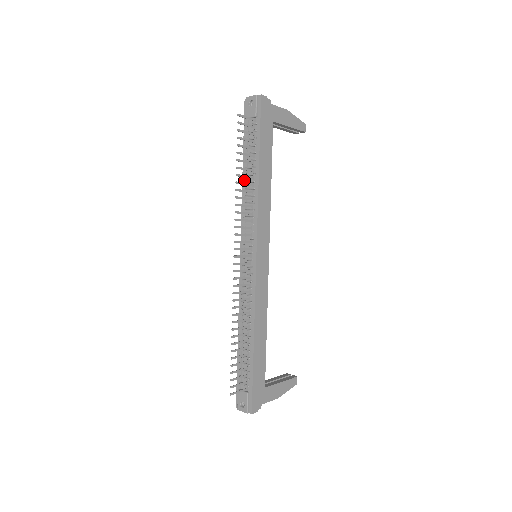
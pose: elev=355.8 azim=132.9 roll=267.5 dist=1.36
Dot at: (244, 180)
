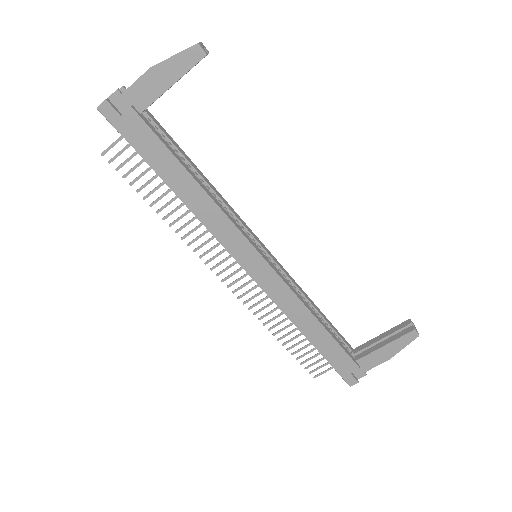
Dot at: occluded
